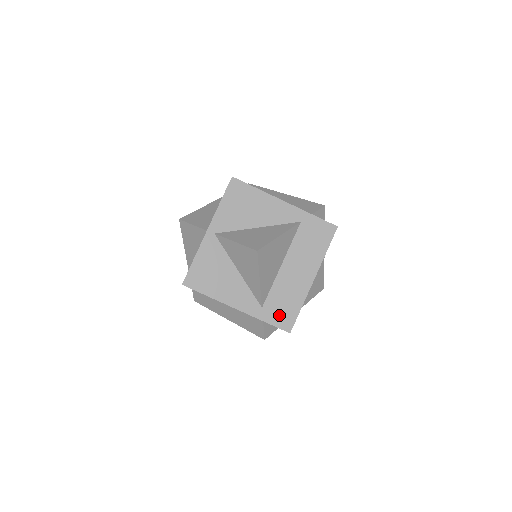
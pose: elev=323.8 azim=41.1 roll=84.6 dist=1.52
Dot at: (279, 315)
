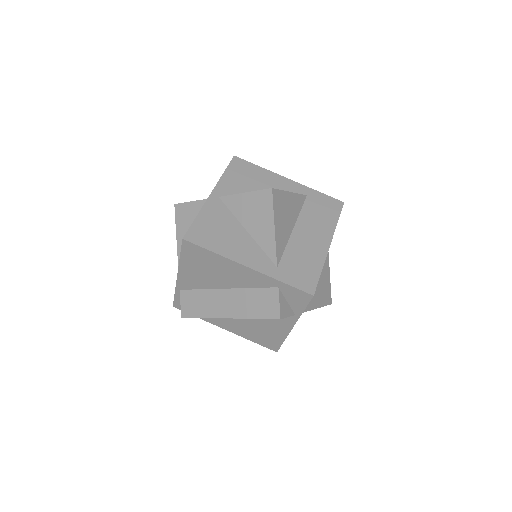
Dot at: (298, 276)
